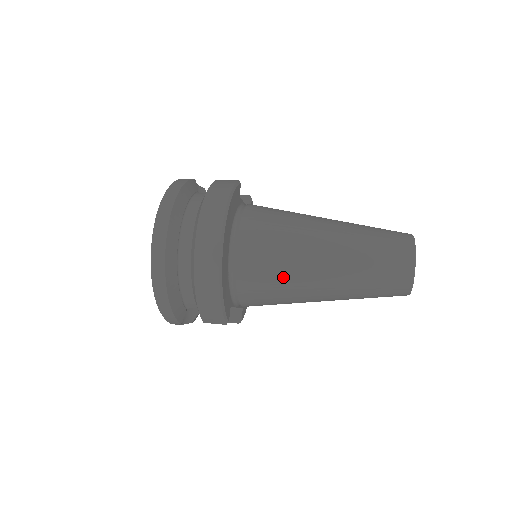
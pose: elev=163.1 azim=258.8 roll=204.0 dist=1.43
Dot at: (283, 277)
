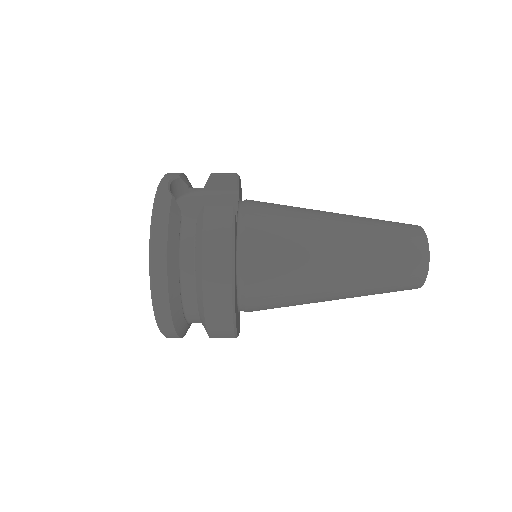
Dot at: (294, 303)
